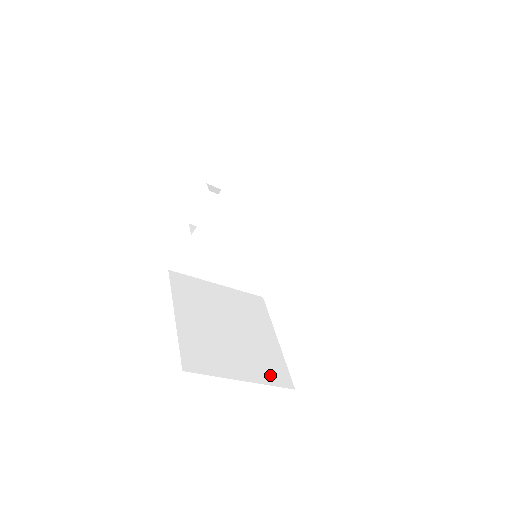
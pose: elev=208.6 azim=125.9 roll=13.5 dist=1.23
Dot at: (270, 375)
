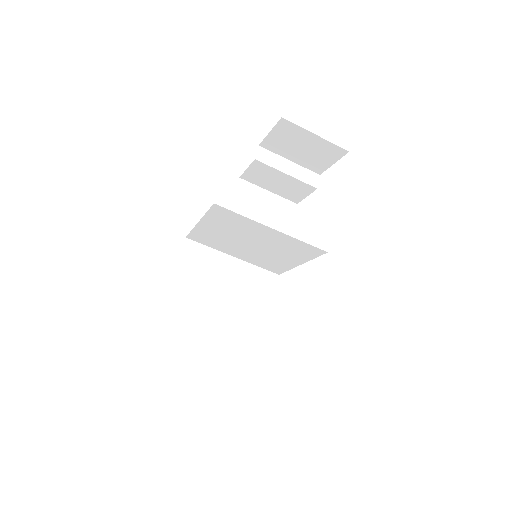
Dot at: (234, 359)
